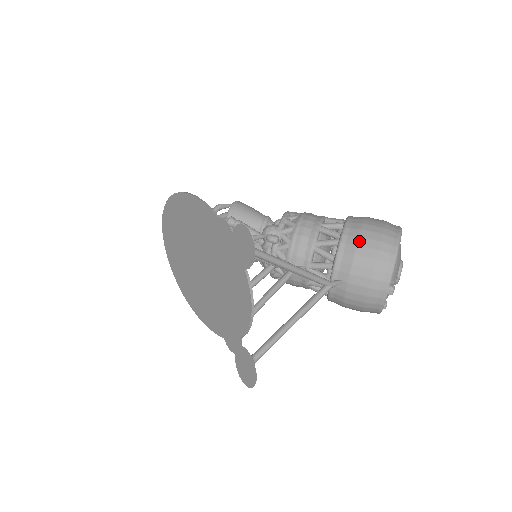
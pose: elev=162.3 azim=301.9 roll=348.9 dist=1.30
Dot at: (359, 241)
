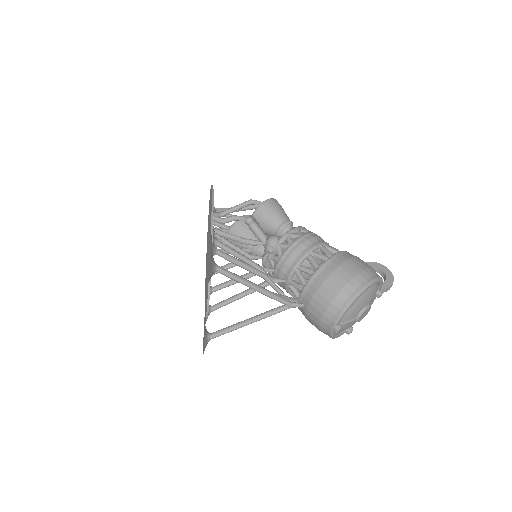
Dot at: (325, 281)
